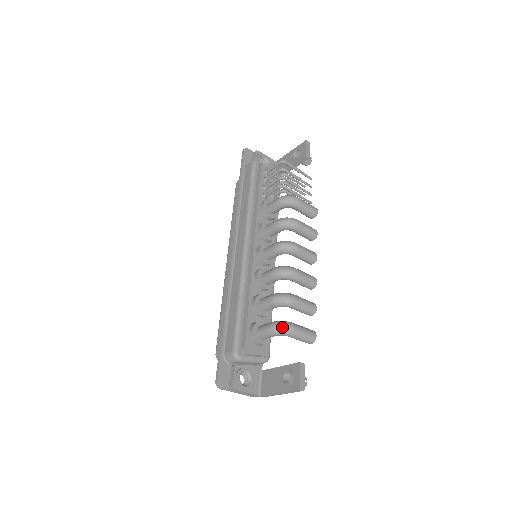
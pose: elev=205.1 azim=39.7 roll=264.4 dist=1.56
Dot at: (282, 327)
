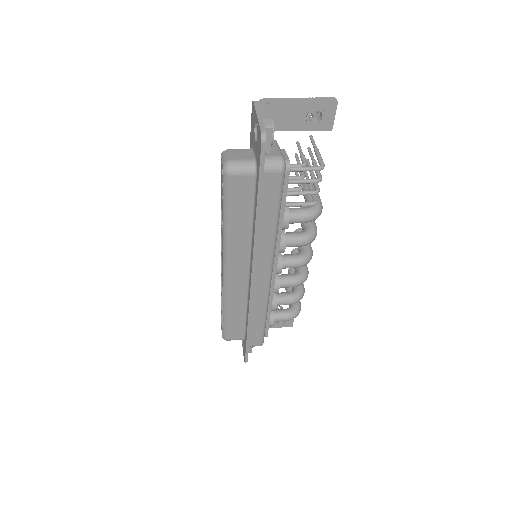
Dot at: occluded
